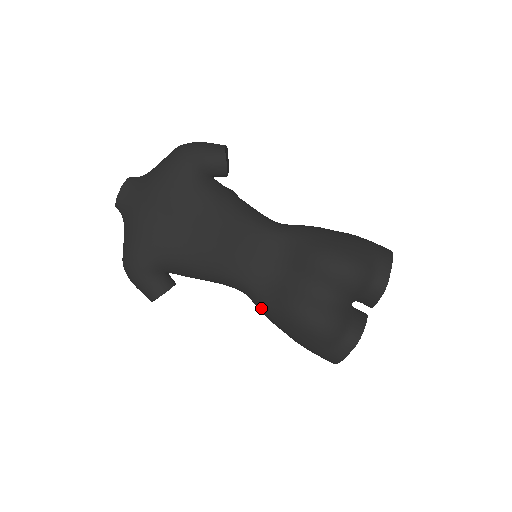
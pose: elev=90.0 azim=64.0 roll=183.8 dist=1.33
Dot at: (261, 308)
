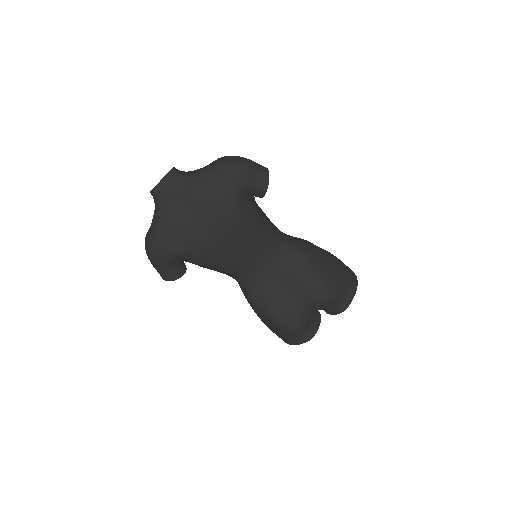
Dot at: (248, 298)
